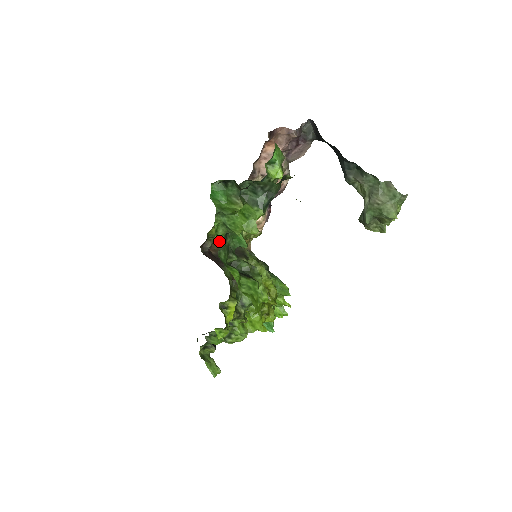
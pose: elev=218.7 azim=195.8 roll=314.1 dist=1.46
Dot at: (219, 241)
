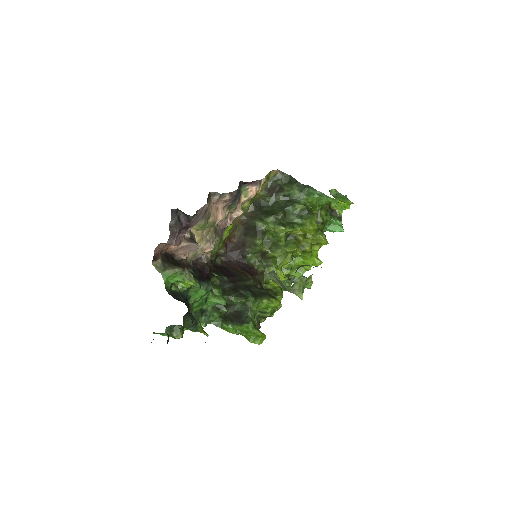
Dot at: (201, 322)
